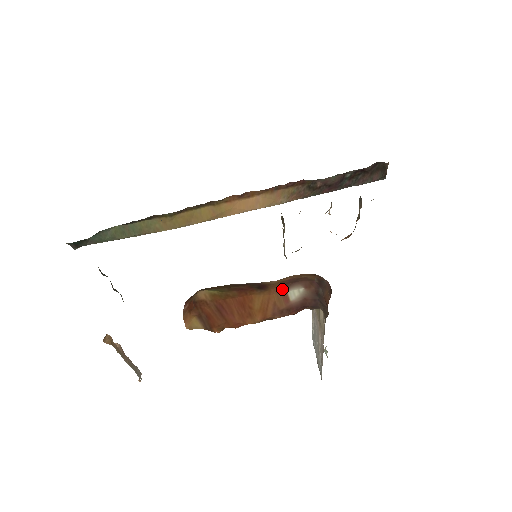
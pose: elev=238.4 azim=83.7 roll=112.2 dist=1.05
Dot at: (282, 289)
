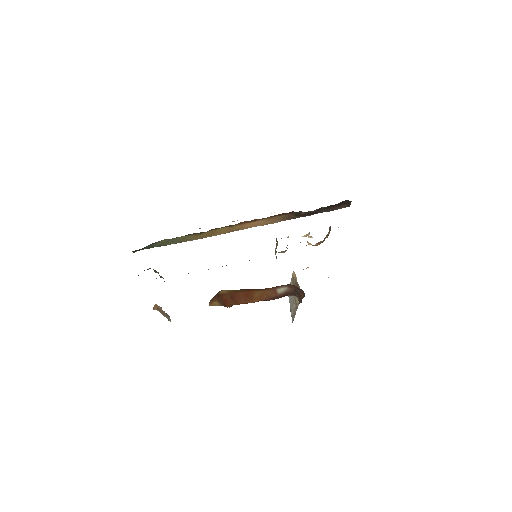
Dot at: (274, 288)
